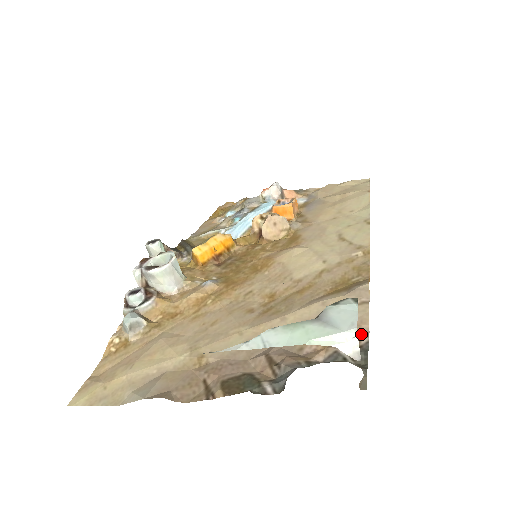
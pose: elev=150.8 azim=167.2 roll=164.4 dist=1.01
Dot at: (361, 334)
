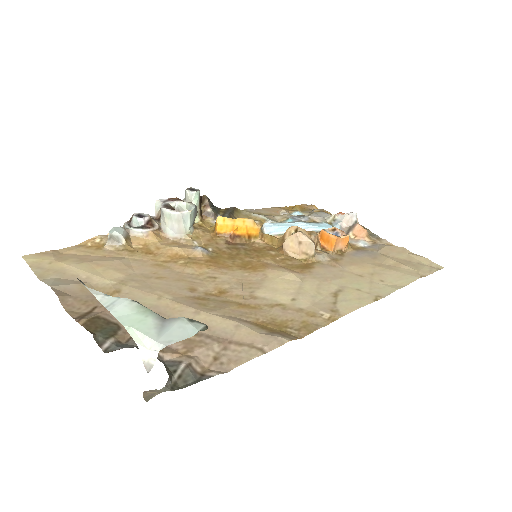
Dot at: (221, 368)
